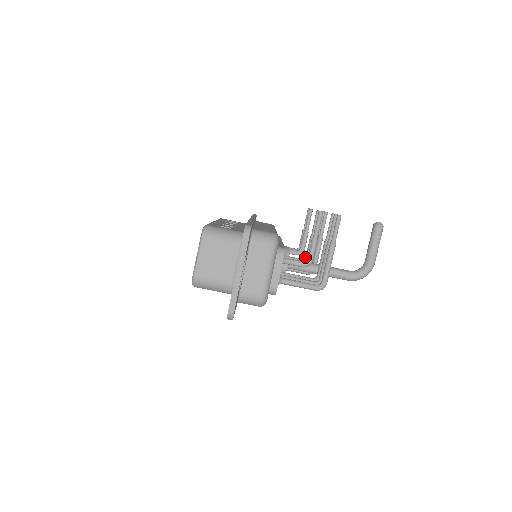
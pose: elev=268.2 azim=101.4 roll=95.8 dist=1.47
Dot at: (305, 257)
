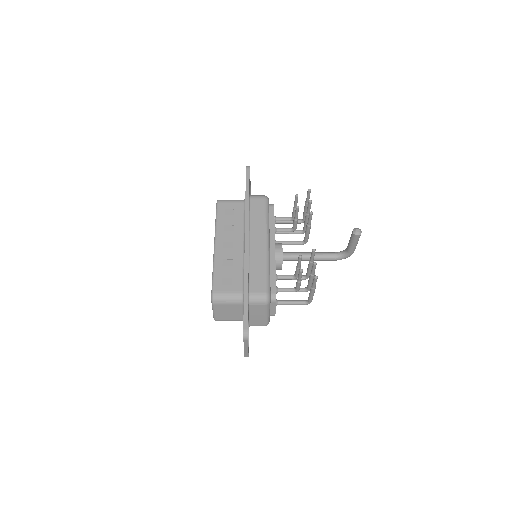
Dot at: (294, 276)
